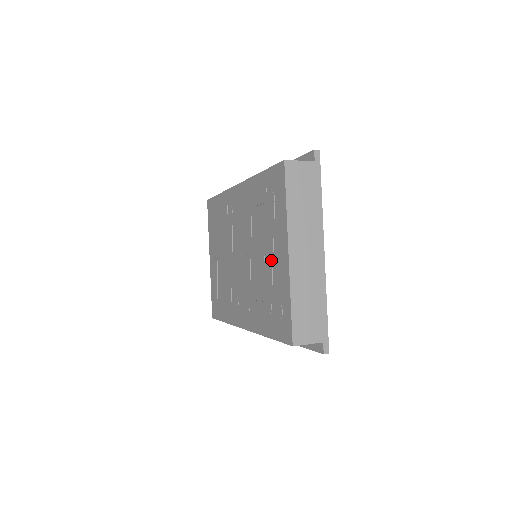
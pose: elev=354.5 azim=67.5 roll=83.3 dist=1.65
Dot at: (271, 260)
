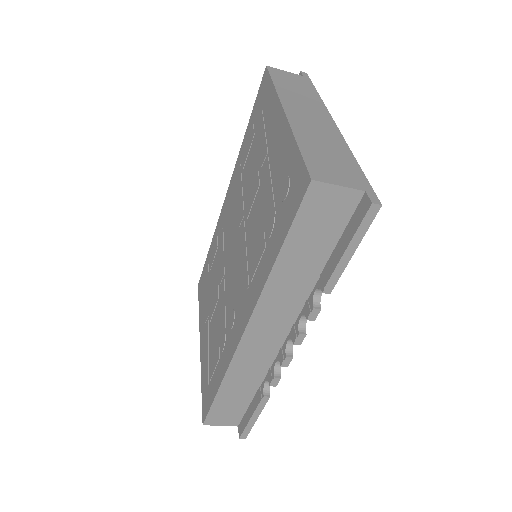
Dot at: (266, 163)
